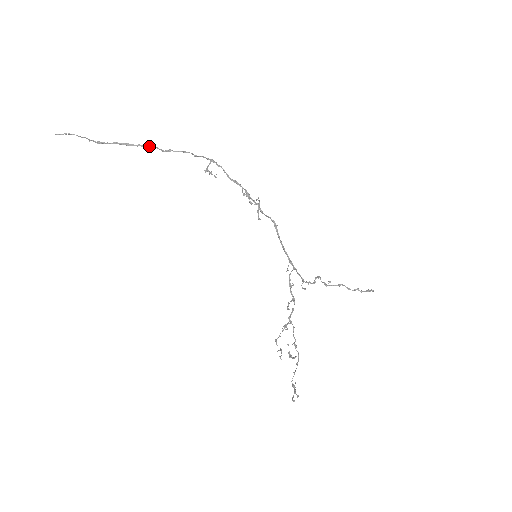
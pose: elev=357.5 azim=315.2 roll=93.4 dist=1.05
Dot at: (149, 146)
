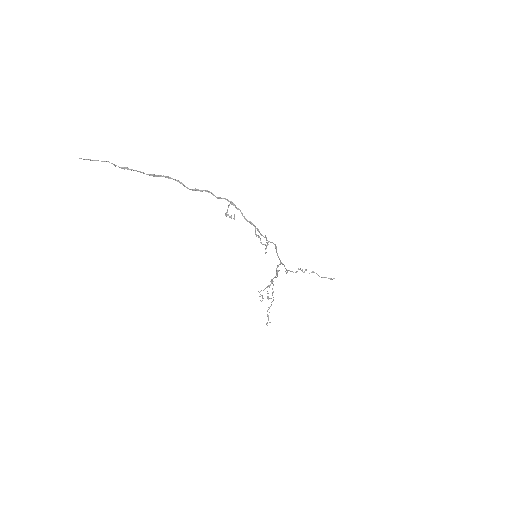
Dot at: (174, 179)
